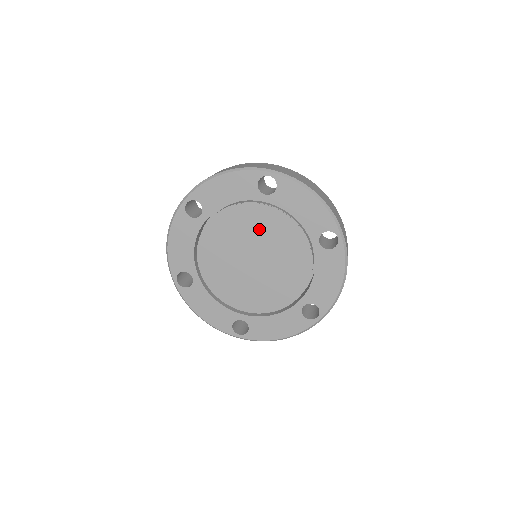
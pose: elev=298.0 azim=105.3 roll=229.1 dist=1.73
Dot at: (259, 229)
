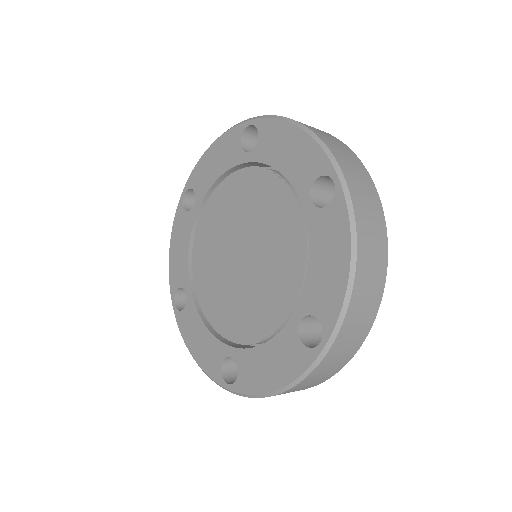
Dot at: (245, 205)
